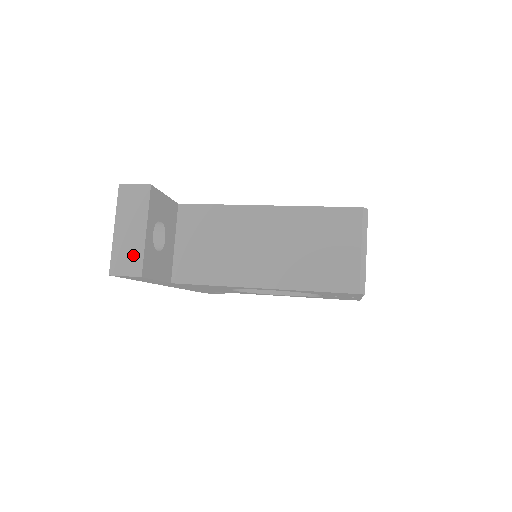
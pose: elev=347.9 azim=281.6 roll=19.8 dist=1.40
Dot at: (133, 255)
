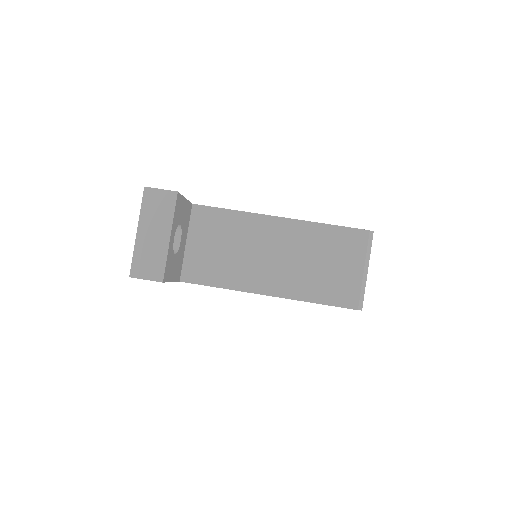
Dot at: (155, 260)
